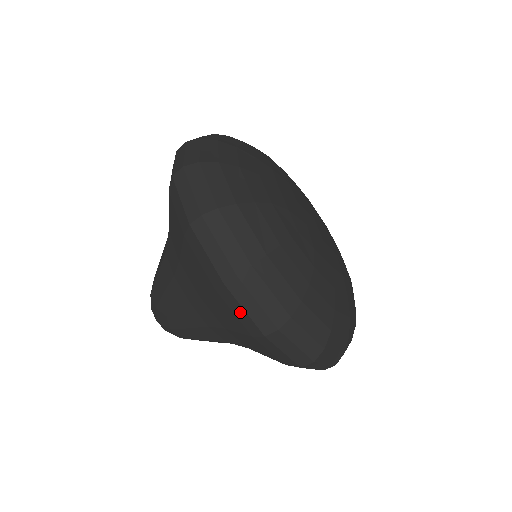
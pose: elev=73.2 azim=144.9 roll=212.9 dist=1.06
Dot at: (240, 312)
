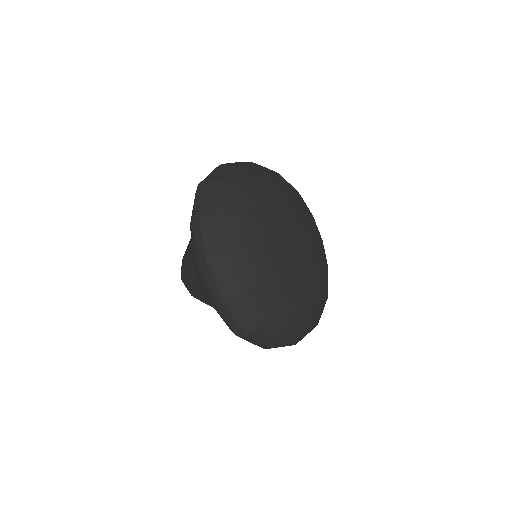
Dot at: (205, 284)
